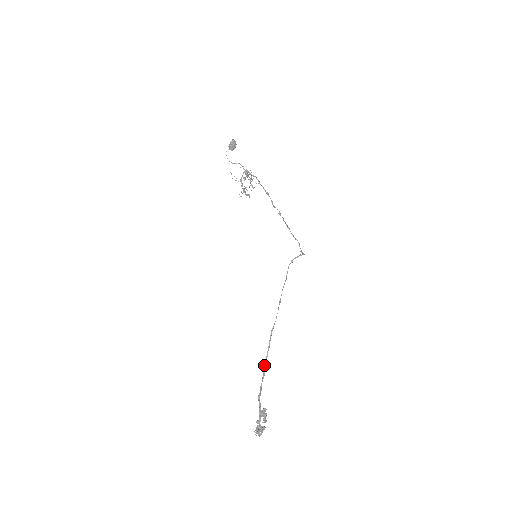
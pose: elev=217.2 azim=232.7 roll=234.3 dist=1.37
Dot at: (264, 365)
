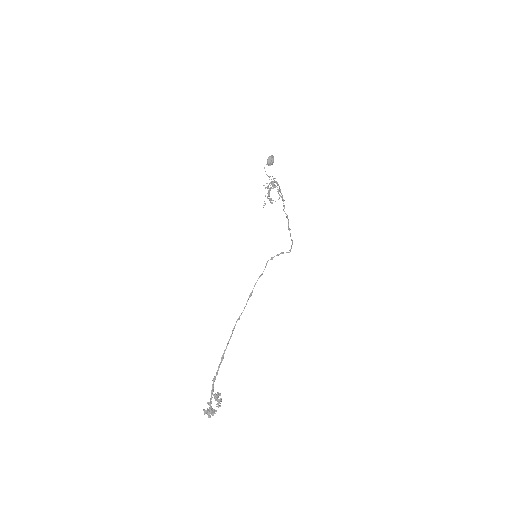
Dot at: occluded
